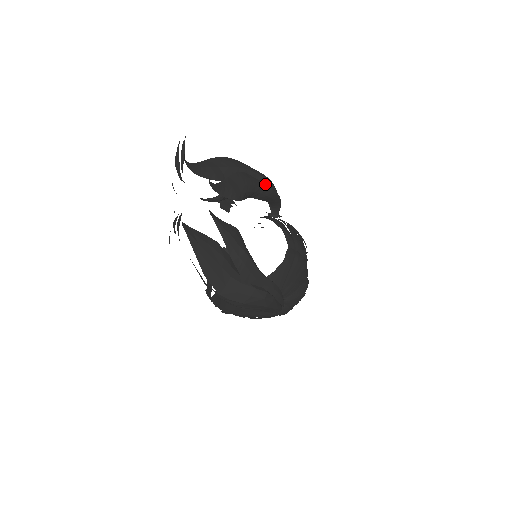
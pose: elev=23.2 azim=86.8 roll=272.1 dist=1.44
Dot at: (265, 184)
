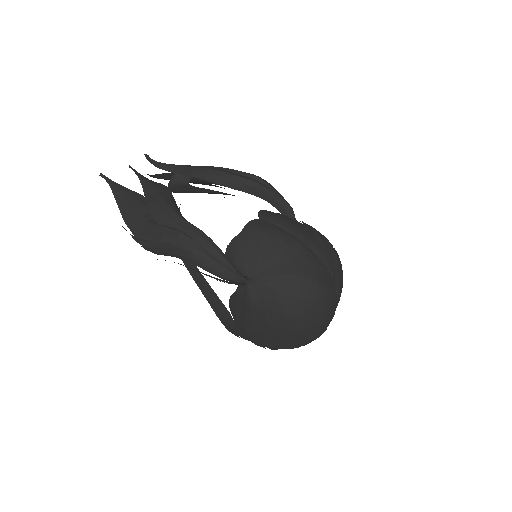
Dot at: (246, 177)
